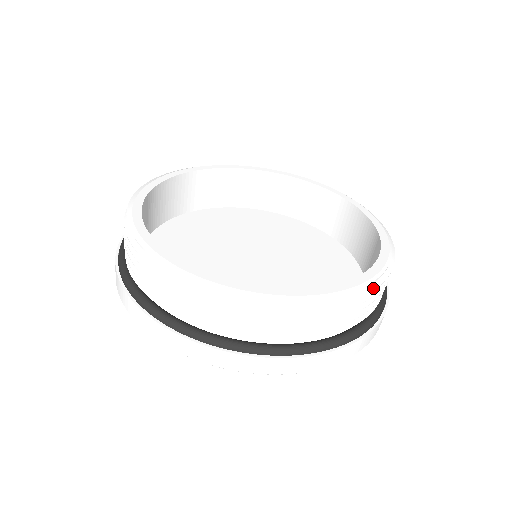
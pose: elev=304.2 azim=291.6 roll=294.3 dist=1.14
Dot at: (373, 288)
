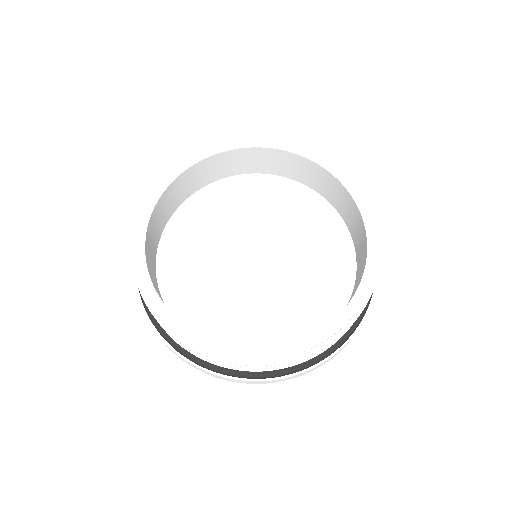
Dot at: (372, 291)
